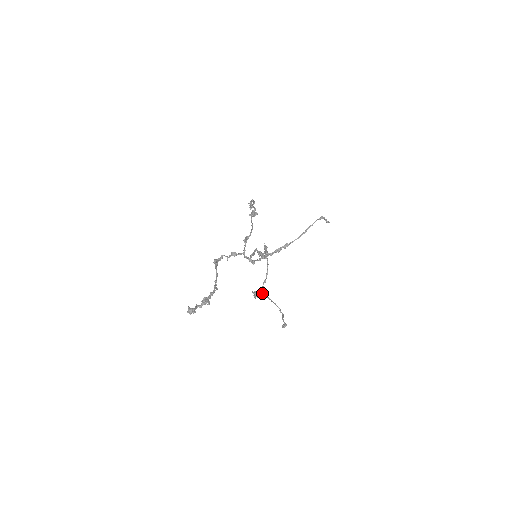
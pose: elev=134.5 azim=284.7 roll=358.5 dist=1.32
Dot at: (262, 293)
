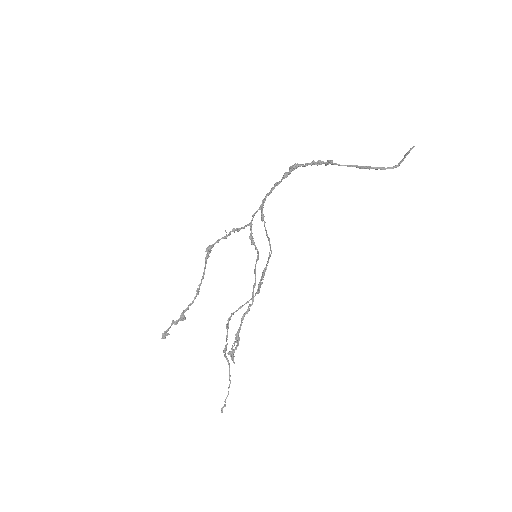
Dot at: occluded
